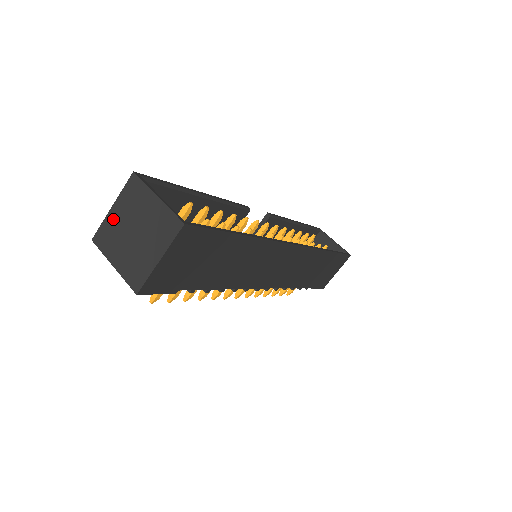
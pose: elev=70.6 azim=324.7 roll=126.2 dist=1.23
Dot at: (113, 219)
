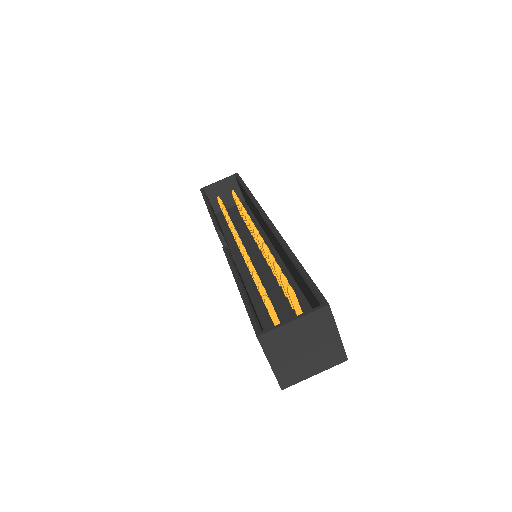
Dot at: (280, 366)
